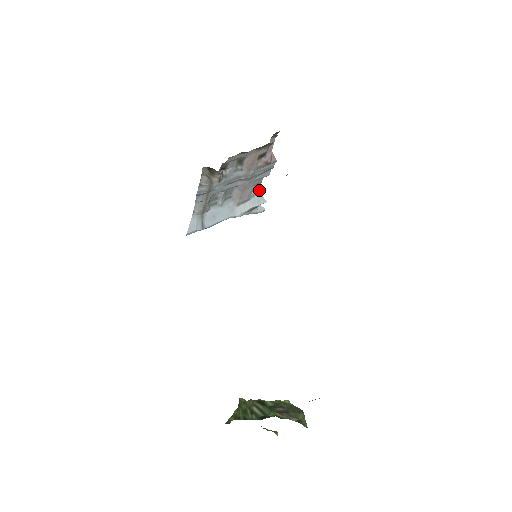
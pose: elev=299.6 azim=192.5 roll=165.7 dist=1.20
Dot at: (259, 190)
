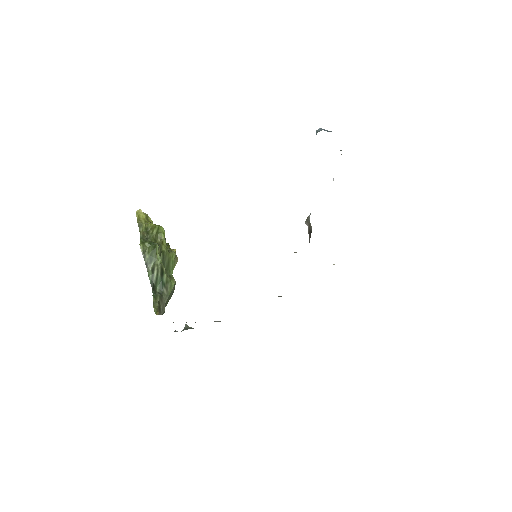
Dot at: occluded
